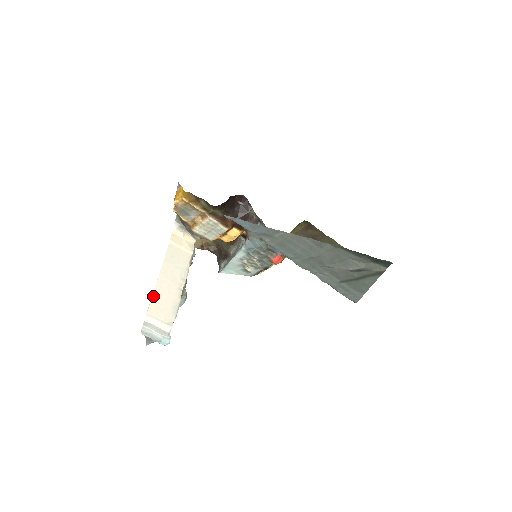
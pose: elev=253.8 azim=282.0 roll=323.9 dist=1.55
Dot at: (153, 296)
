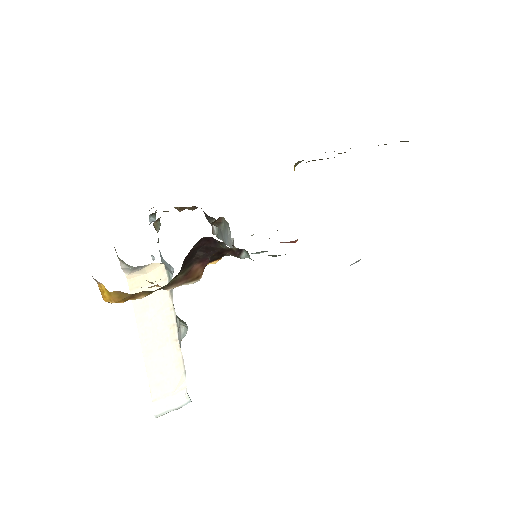
Dot at: (148, 376)
